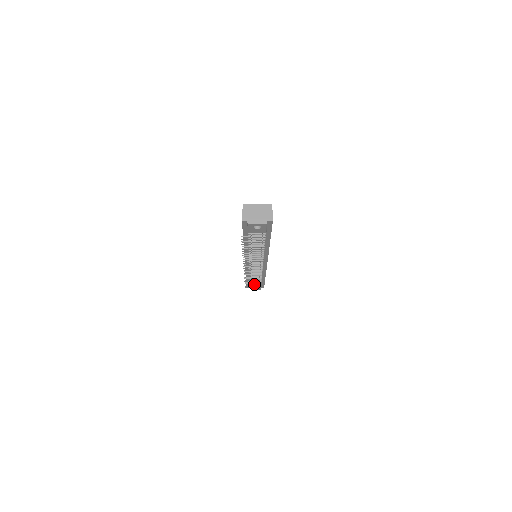
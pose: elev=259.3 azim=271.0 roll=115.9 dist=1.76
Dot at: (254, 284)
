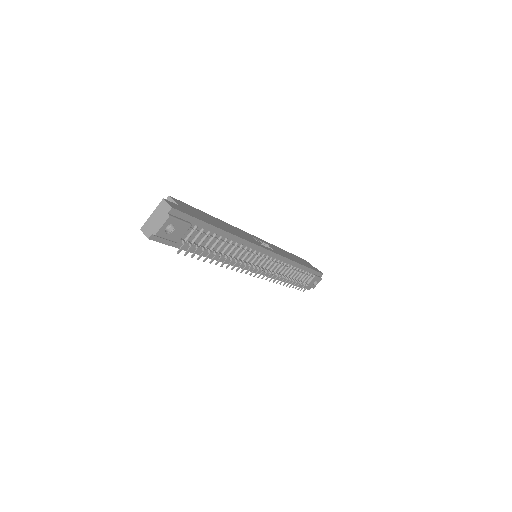
Dot at: (306, 281)
